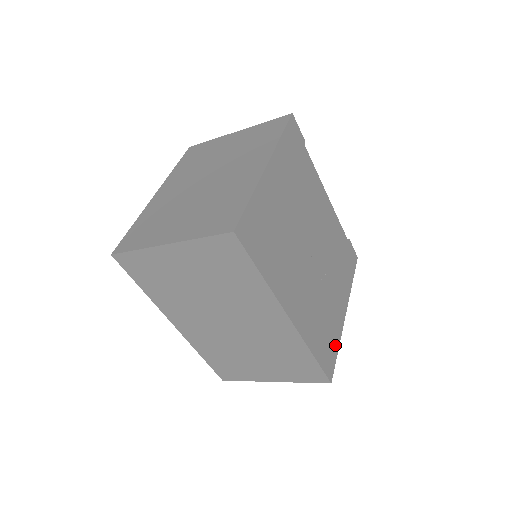
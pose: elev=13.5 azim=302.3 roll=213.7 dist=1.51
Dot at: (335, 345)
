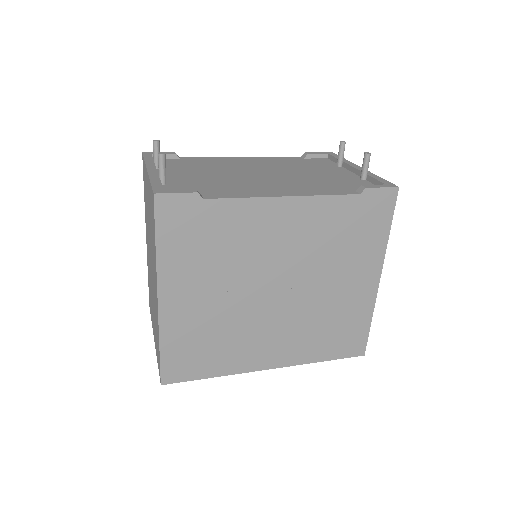
Dot at: (363, 324)
